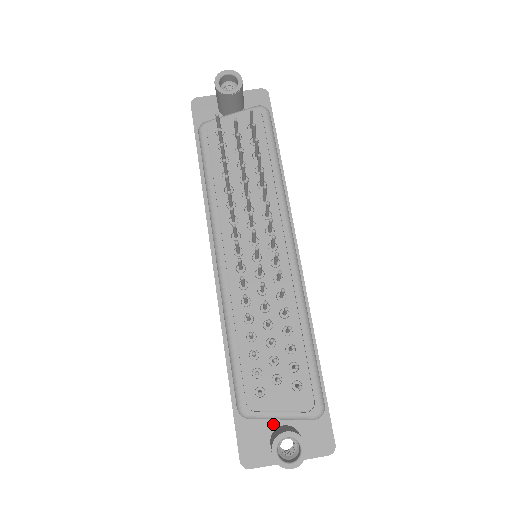
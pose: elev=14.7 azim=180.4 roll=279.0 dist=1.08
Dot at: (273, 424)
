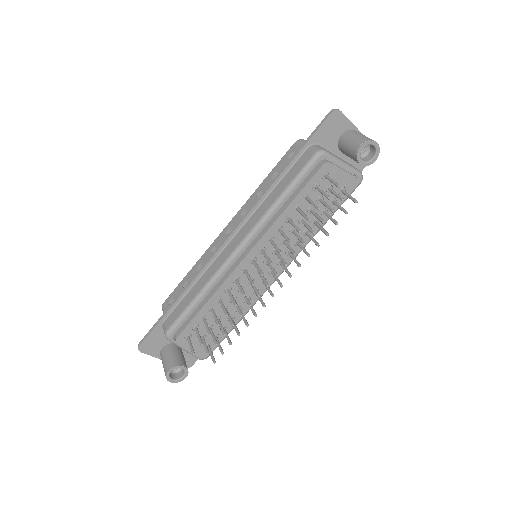
Dot at: occluded
